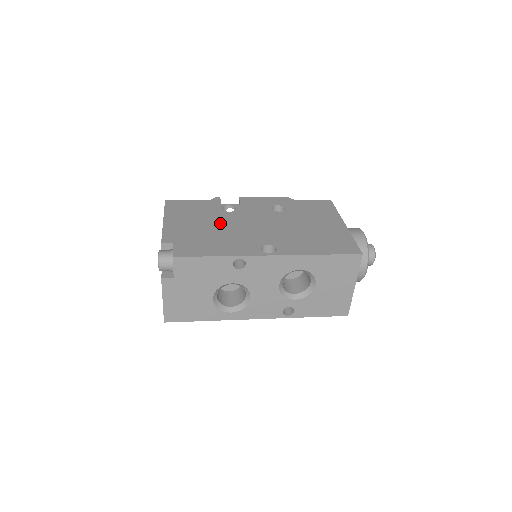
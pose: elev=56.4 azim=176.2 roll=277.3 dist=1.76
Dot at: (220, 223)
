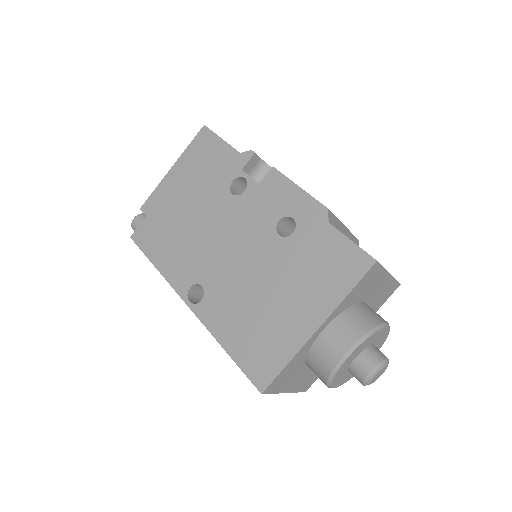
Dot at: (204, 211)
